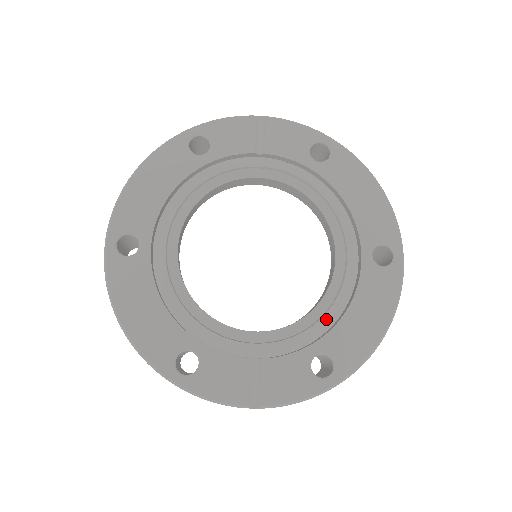
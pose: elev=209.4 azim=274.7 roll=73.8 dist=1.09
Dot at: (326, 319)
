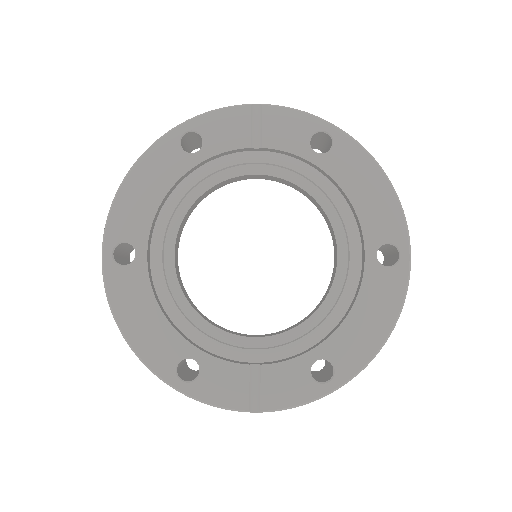
Dot at: (327, 323)
